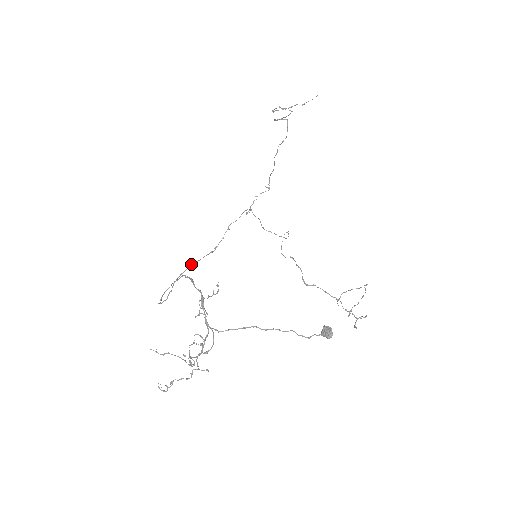
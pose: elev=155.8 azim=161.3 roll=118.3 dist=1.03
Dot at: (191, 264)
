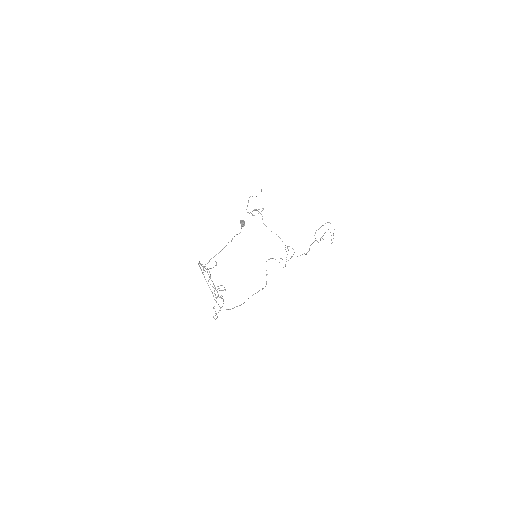
Dot at: occluded
